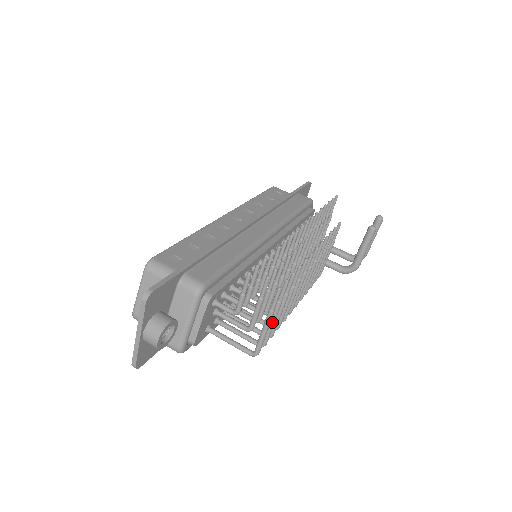
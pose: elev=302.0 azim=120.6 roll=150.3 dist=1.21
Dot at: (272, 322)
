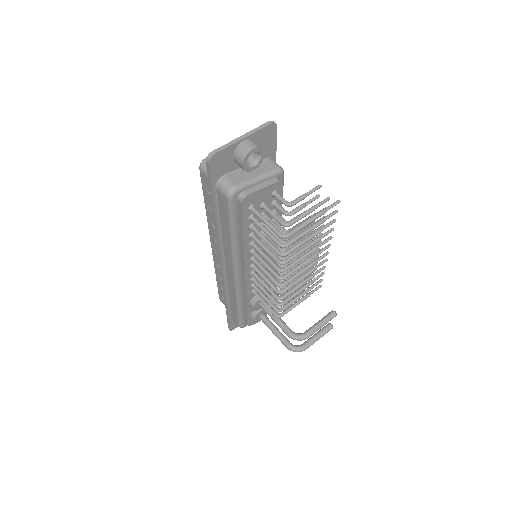
Dot at: (307, 230)
